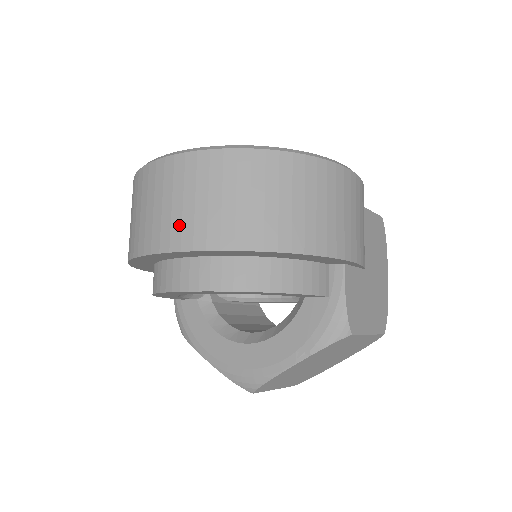
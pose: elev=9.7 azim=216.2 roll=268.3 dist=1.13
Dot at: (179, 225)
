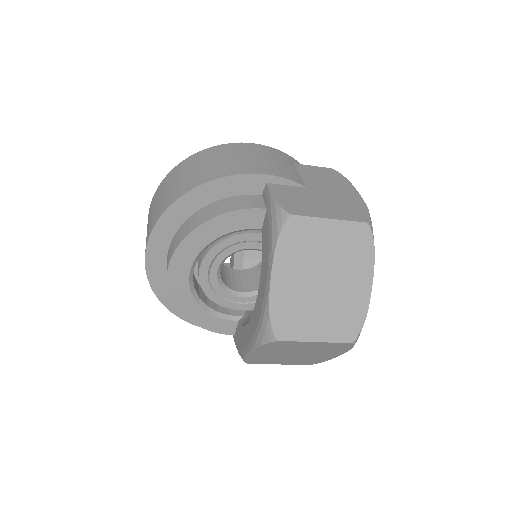
Dot at: (148, 231)
